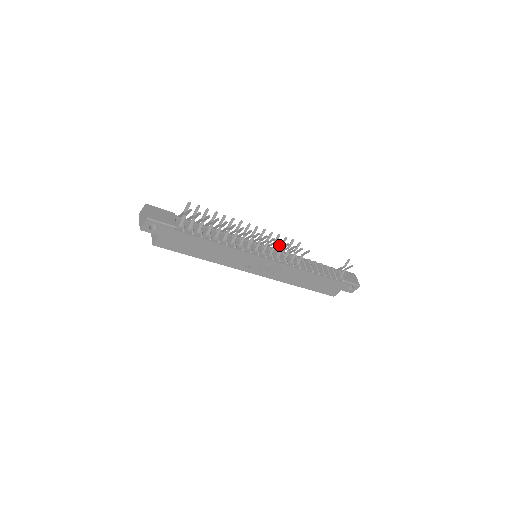
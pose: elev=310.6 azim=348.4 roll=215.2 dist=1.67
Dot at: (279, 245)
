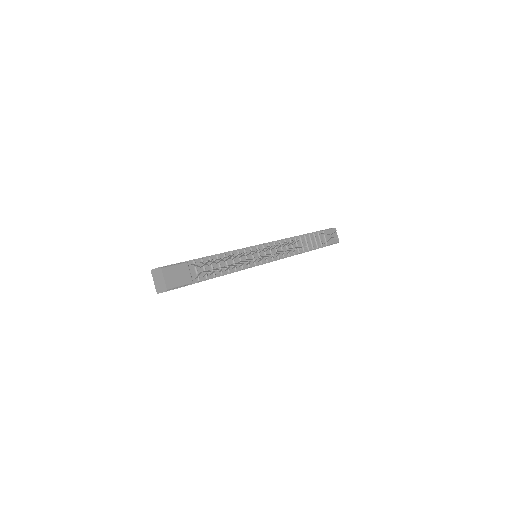
Dot at: occluded
